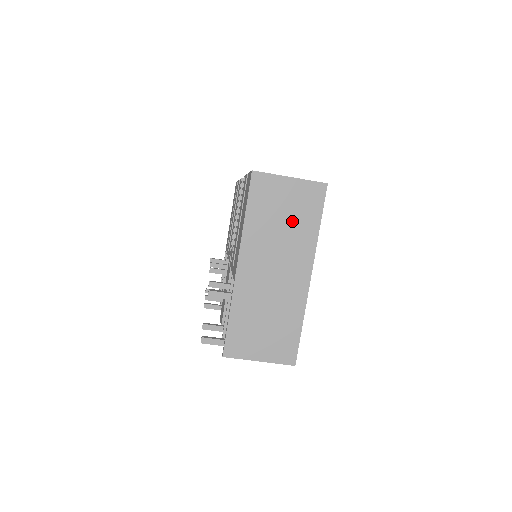
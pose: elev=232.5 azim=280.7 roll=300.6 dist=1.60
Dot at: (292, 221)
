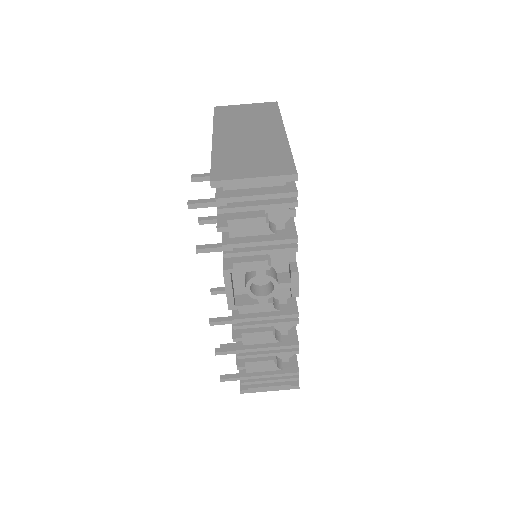
Dot at: (255, 116)
